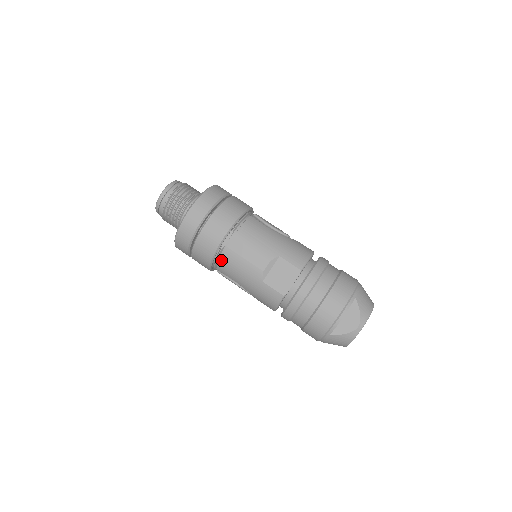
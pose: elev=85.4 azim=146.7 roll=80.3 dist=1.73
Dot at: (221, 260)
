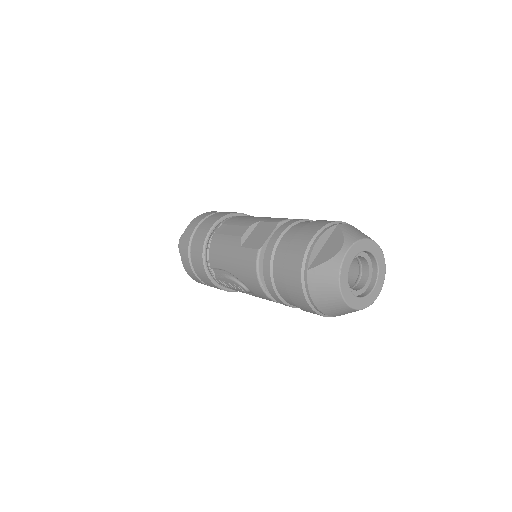
Dot at: (210, 249)
